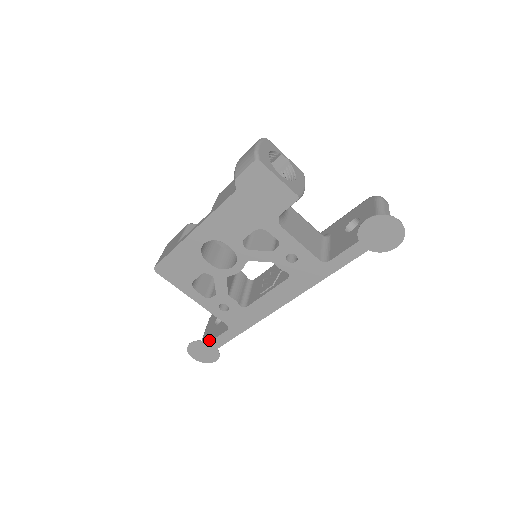
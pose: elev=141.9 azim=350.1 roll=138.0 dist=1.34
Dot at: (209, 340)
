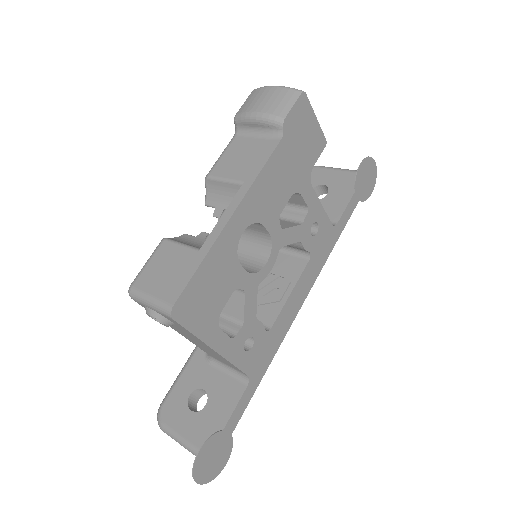
Dot at: (219, 427)
